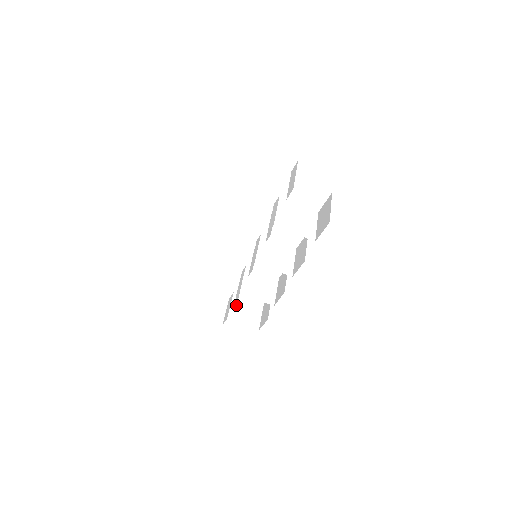
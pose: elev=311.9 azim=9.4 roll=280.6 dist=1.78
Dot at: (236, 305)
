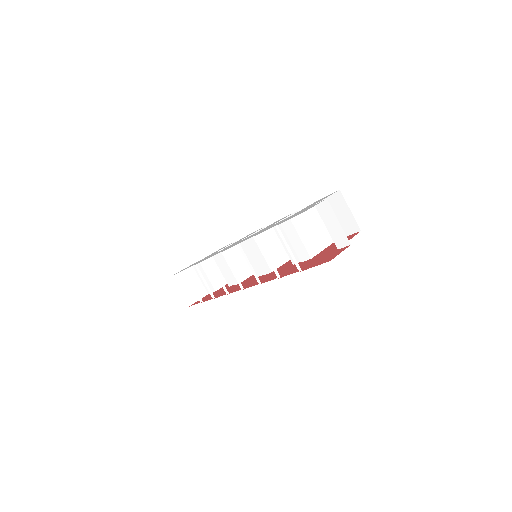
Dot at: (210, 271)
